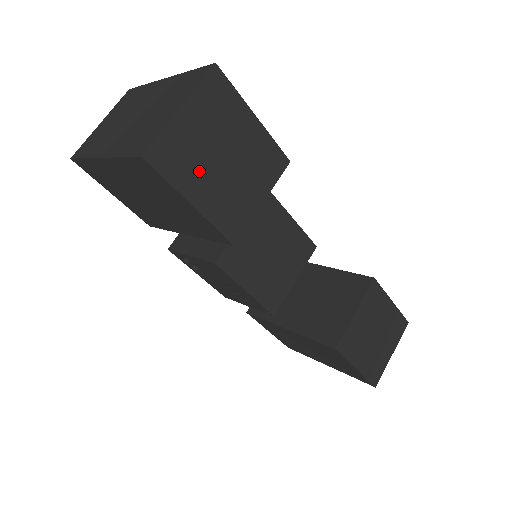
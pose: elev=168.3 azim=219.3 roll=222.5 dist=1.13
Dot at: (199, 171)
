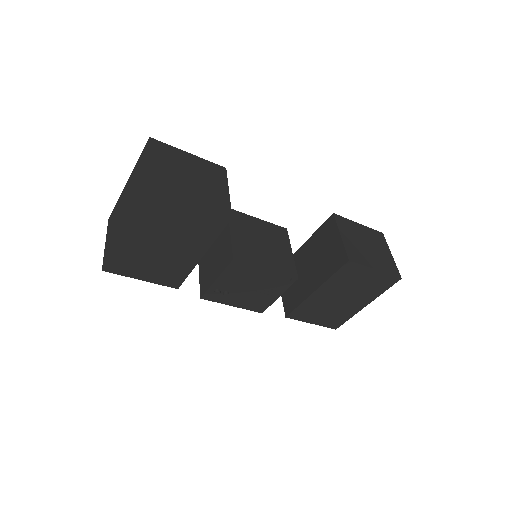
Dot at: (182, 187)
